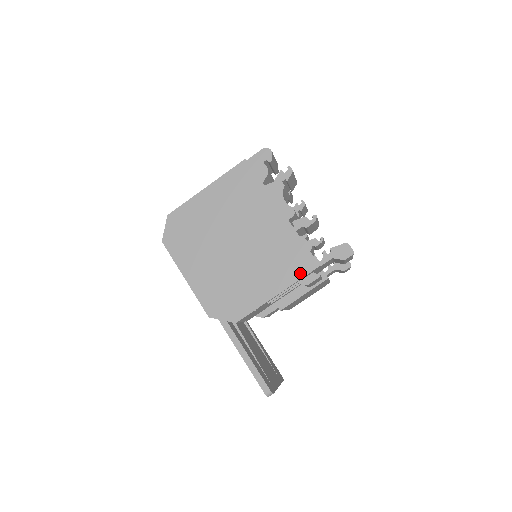
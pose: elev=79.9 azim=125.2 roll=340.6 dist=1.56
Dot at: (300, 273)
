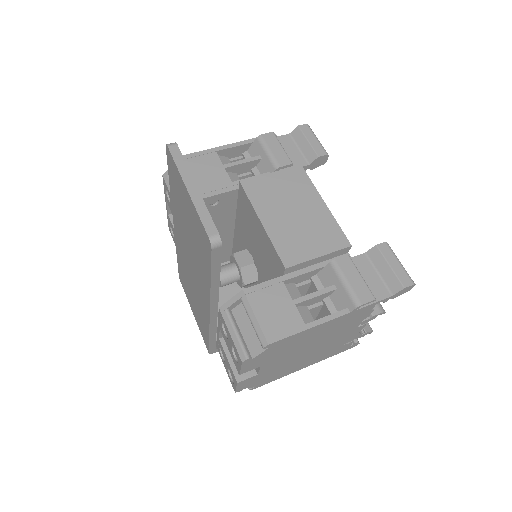
Dot at: occluded
